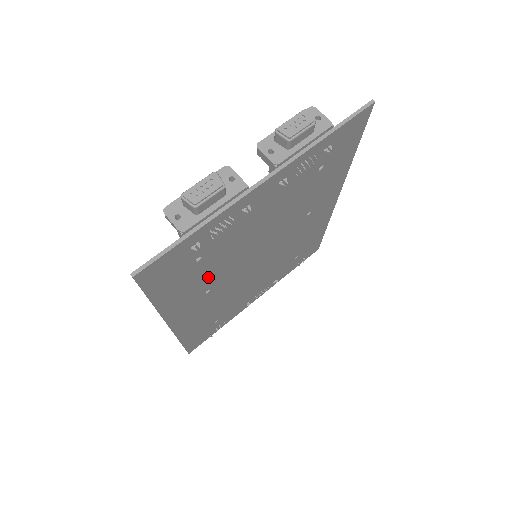
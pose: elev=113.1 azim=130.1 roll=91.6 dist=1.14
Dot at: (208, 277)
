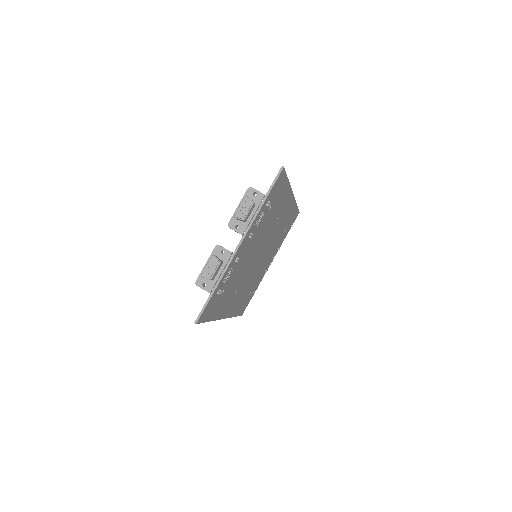
Dot at: (233, 289)
